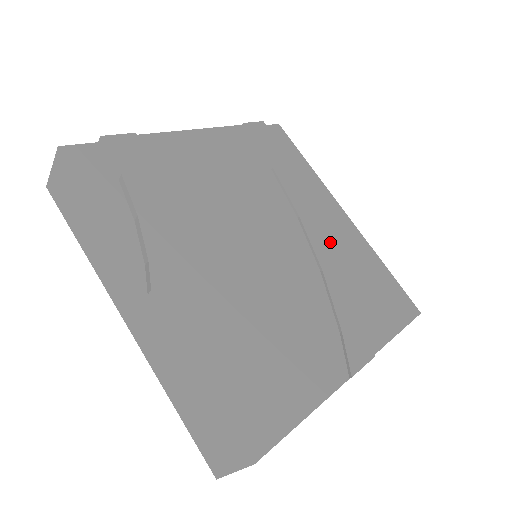
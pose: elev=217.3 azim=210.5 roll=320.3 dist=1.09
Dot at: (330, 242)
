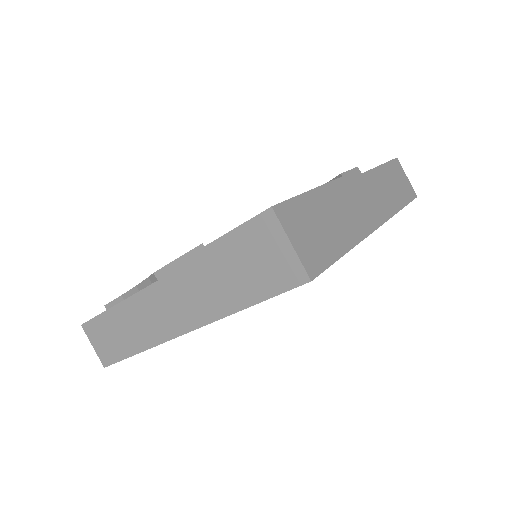
Dot at: occluded
